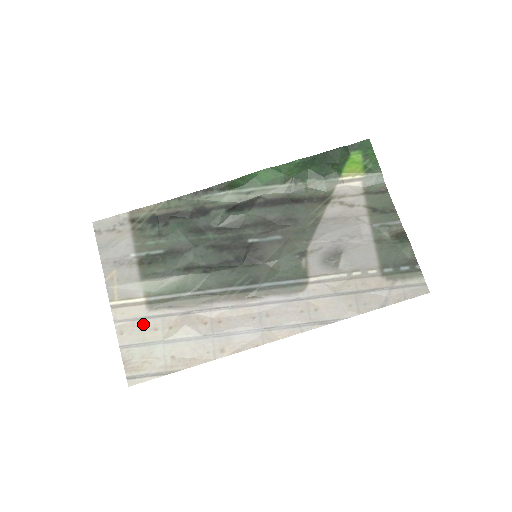
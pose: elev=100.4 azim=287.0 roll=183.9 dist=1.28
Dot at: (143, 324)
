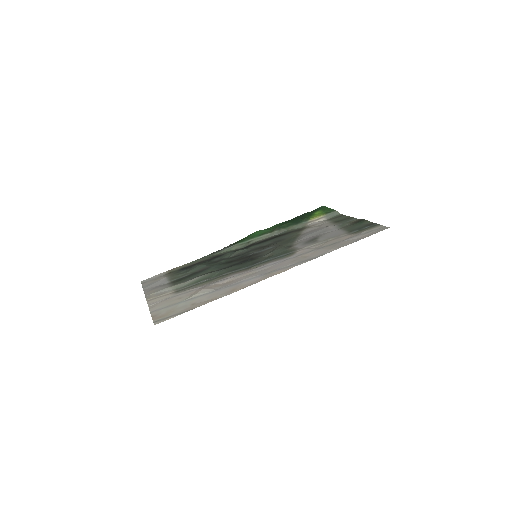
Dot at: (170, 299)
